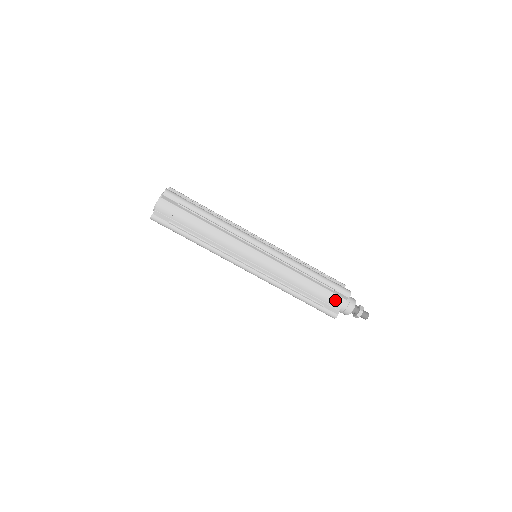
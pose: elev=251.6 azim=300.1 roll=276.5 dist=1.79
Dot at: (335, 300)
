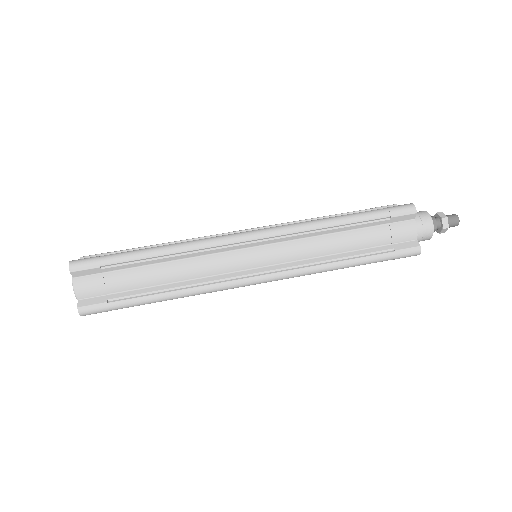
Dot at: (401, 230)
